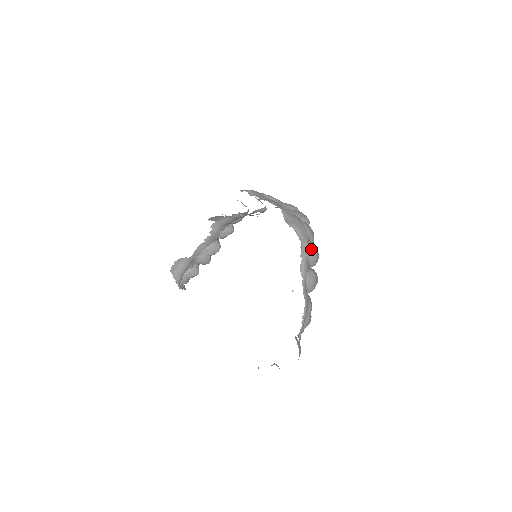
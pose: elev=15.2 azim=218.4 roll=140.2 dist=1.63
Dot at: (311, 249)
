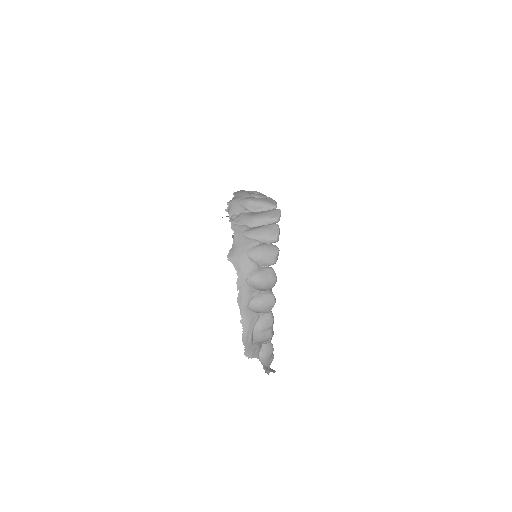
Dot at: (252, 281)
